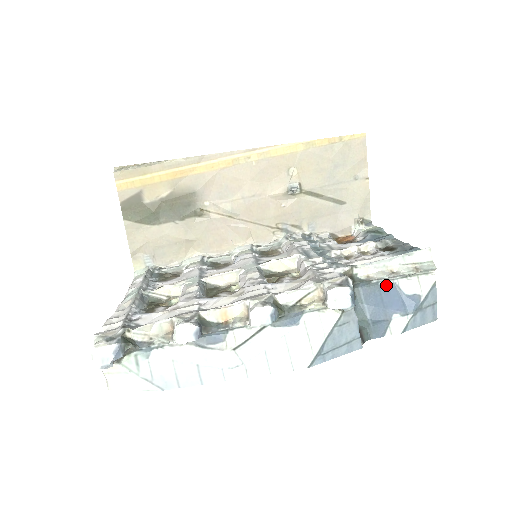
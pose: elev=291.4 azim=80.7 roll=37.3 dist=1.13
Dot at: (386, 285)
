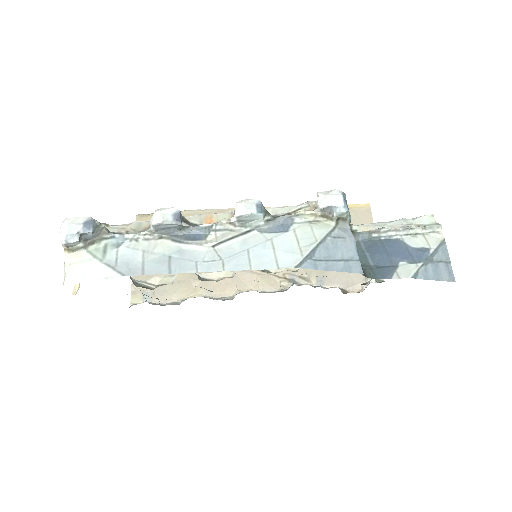
Dot at: (389, 240)
